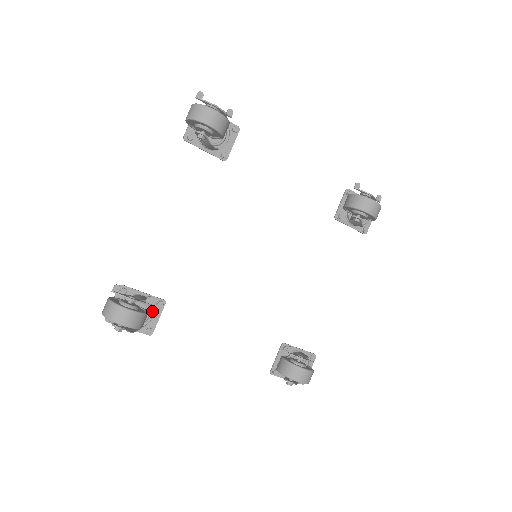
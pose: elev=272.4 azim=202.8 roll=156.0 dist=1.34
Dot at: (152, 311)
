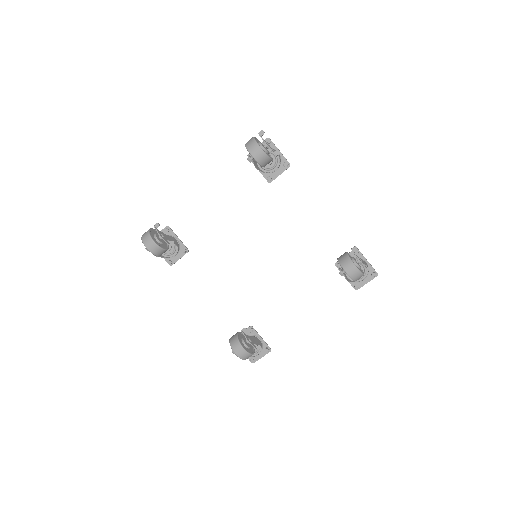
Dot at: (177, 251)
